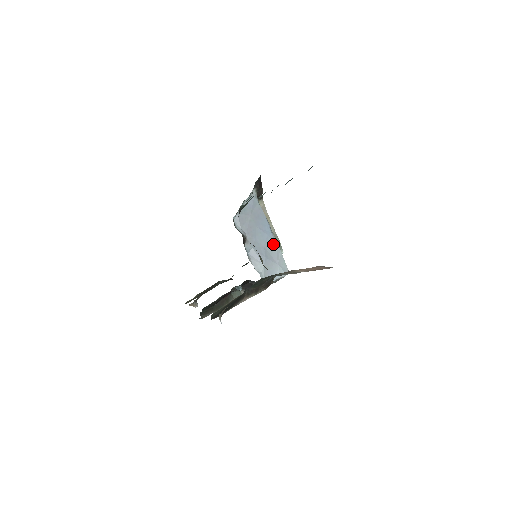
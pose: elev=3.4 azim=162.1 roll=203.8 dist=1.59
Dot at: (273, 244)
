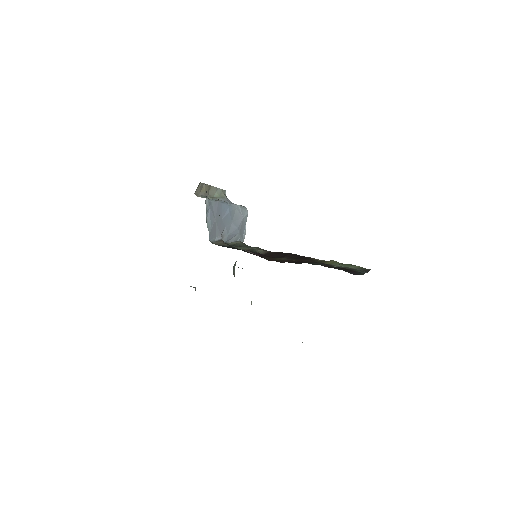
Dot at: (234, 211)
